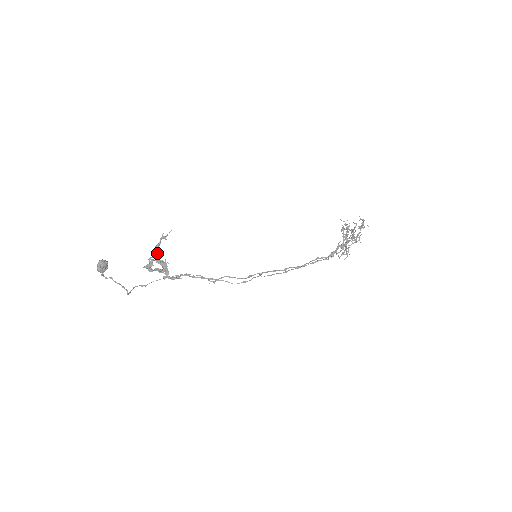
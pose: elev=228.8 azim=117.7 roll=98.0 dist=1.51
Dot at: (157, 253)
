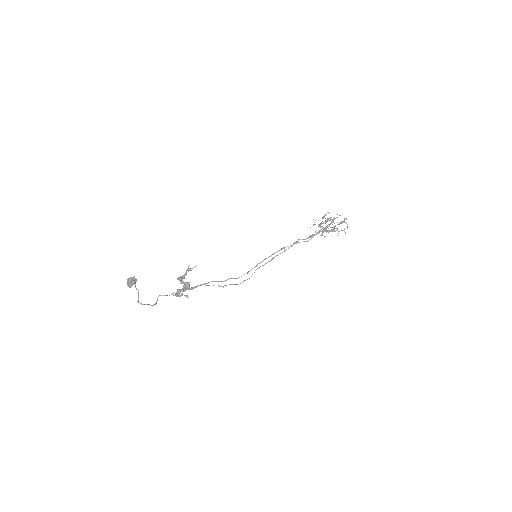
Dot at: (182, 278)
